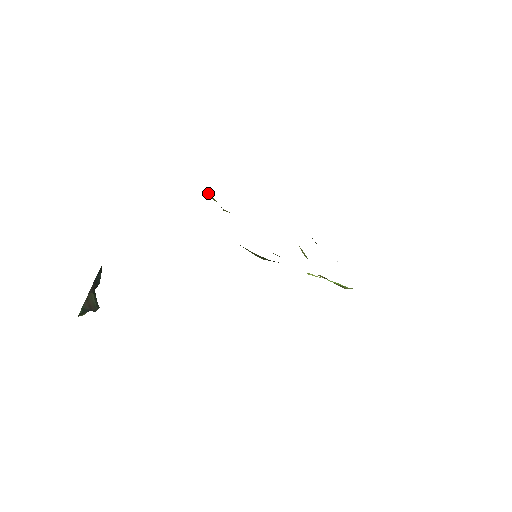
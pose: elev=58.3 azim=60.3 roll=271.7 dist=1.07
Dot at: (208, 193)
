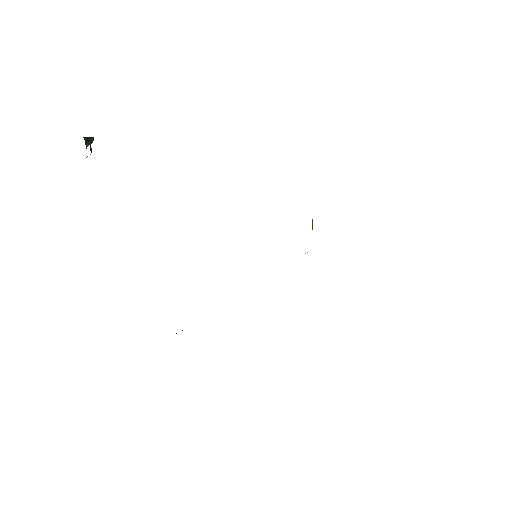
Dot at: occluded
